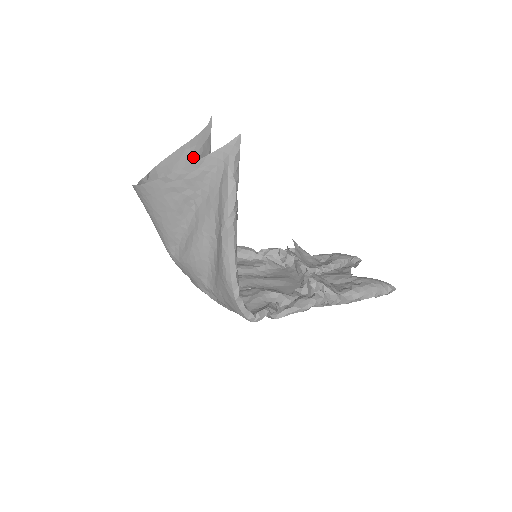
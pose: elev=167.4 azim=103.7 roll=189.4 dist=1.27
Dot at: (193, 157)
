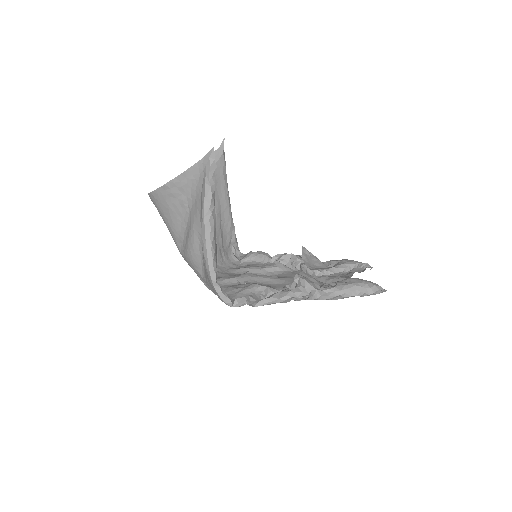
Dot at: occluded
